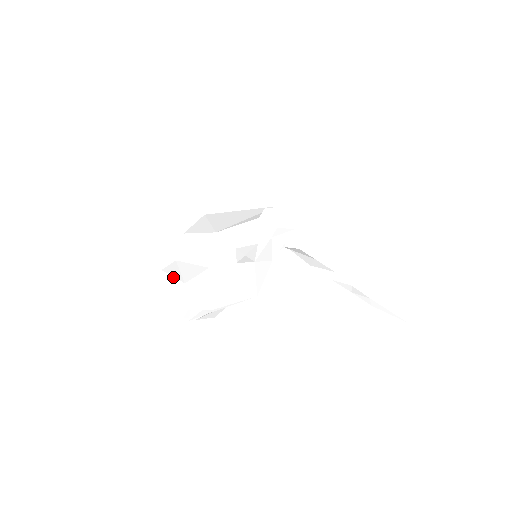
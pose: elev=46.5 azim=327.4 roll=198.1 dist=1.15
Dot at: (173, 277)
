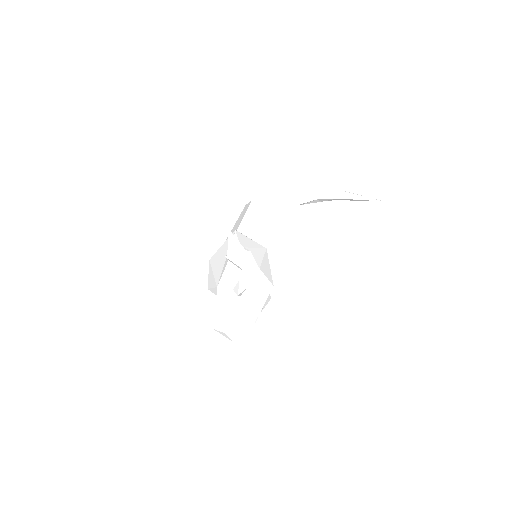
Dot at: (219, 331)
